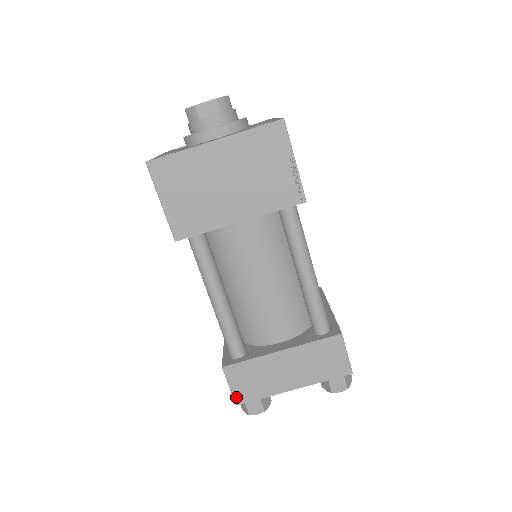
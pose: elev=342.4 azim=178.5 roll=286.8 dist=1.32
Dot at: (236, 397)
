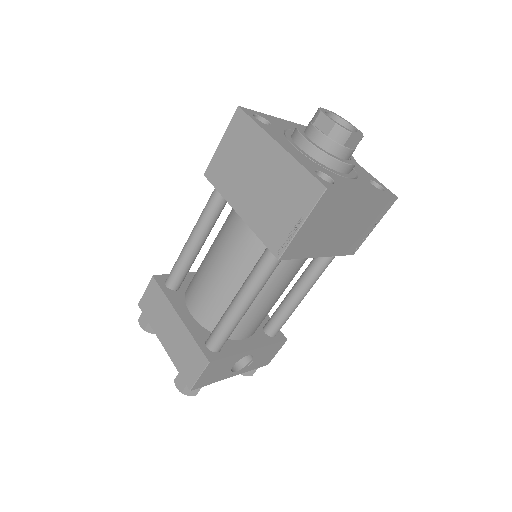
Dot at: (142, 301)
